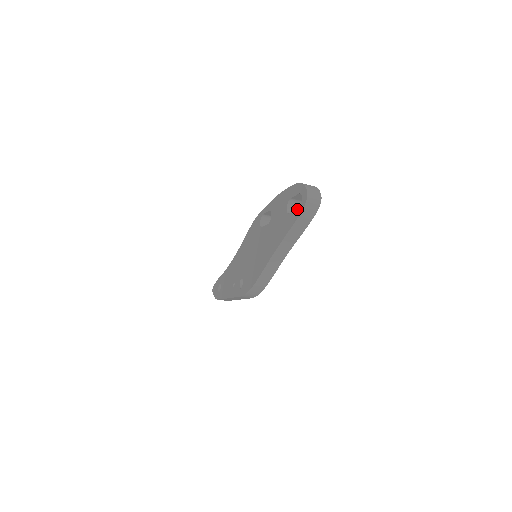
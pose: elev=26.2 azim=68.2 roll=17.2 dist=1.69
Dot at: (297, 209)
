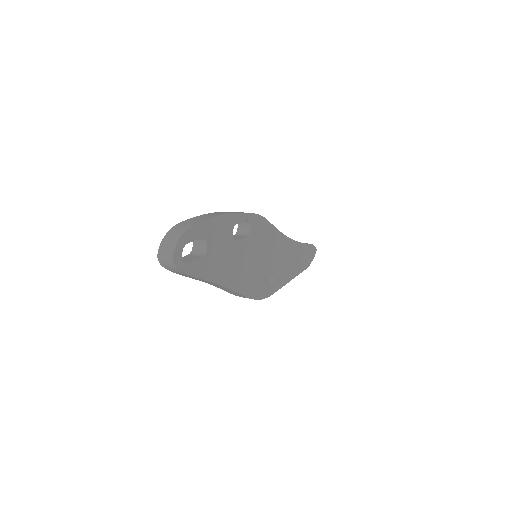
Dot at: occluded
